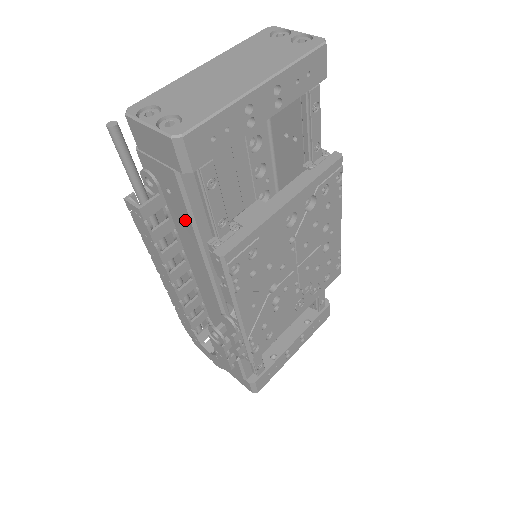
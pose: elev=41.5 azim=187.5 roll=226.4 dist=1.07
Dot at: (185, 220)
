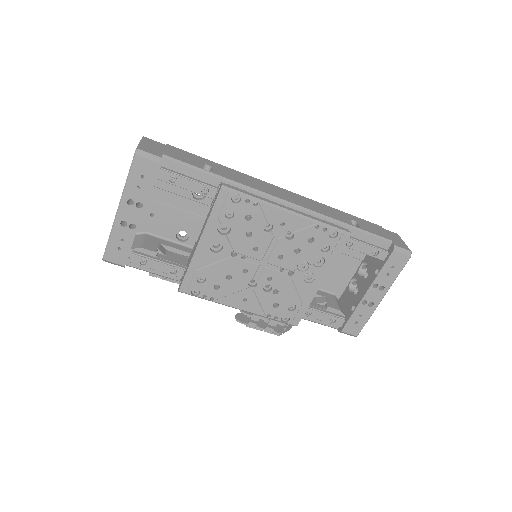
Dot at: occluded
